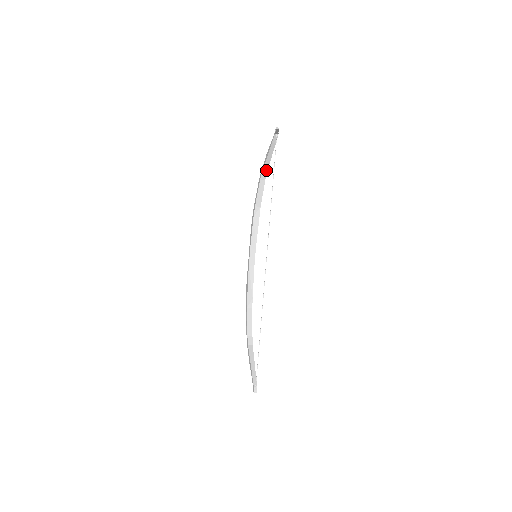
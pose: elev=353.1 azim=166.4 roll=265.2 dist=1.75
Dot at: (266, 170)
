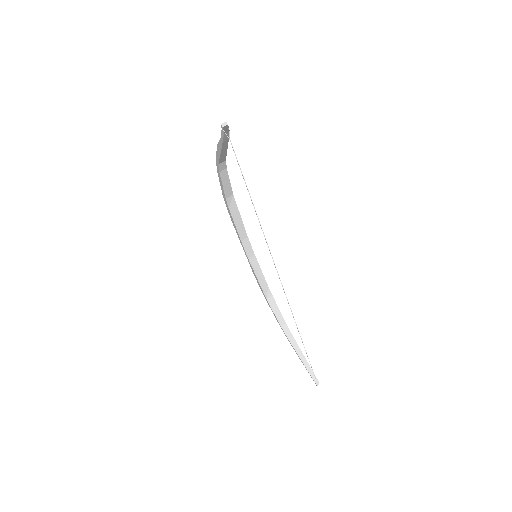
Dot at: (223, 160)
